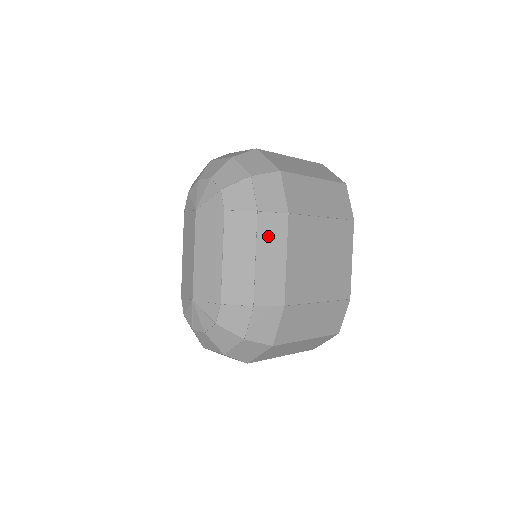
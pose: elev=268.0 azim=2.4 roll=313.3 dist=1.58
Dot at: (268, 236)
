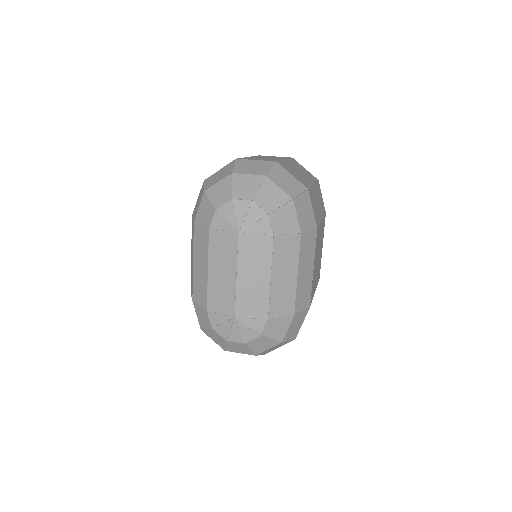
Dot at: (305, 253)
